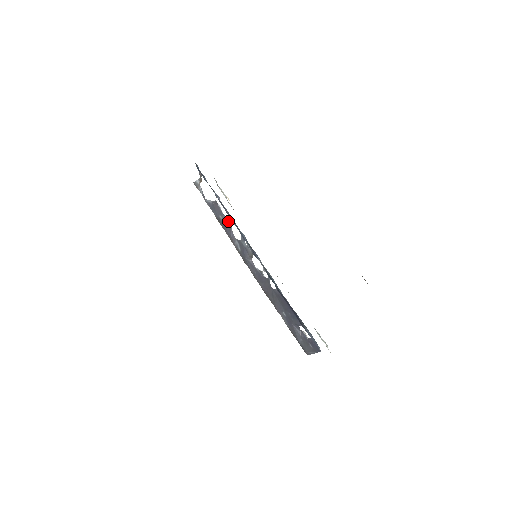
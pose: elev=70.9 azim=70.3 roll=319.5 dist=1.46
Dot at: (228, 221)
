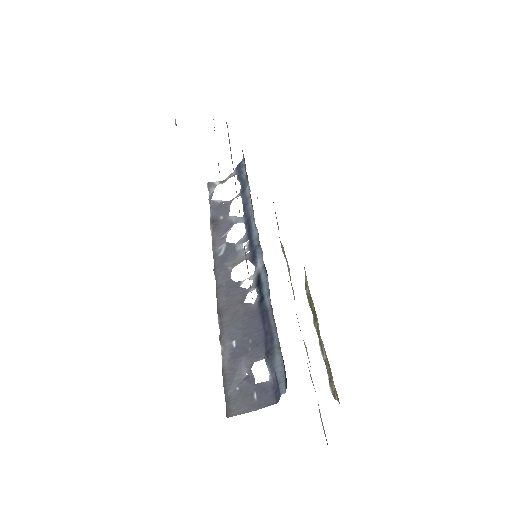
Dot at: (232, 221)
